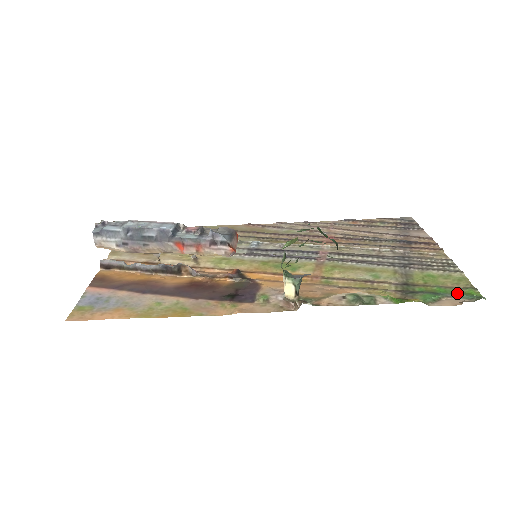
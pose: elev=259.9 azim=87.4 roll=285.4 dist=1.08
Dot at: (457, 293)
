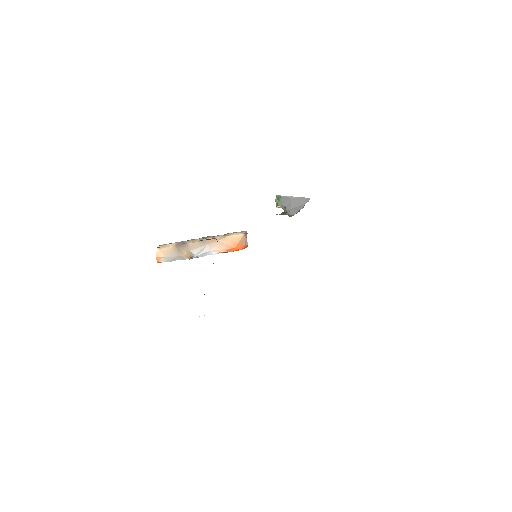
Dot at: occluded
